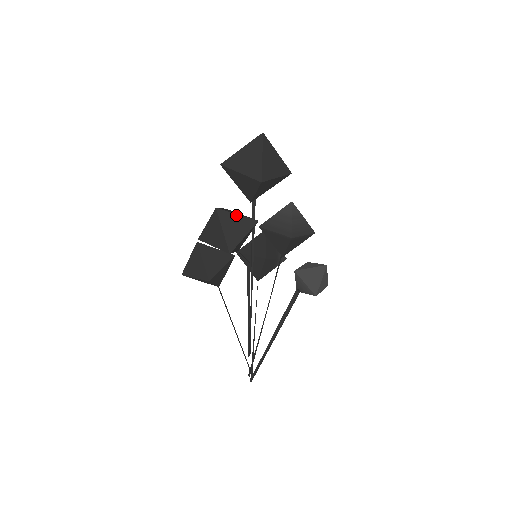
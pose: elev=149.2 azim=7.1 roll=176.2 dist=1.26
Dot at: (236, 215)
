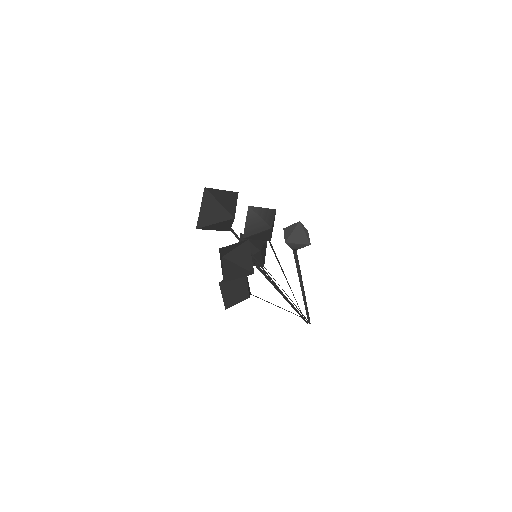
Dot at: (235, 249)
